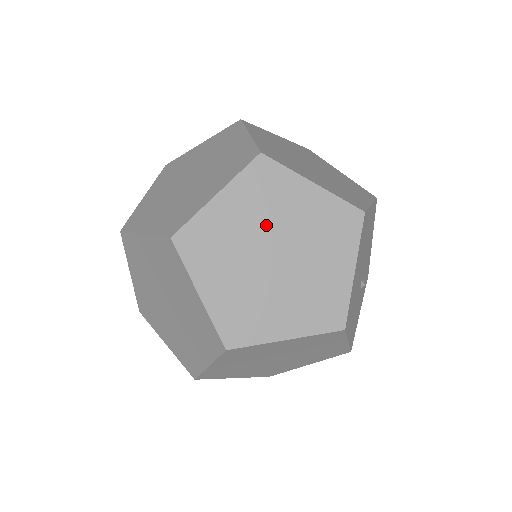
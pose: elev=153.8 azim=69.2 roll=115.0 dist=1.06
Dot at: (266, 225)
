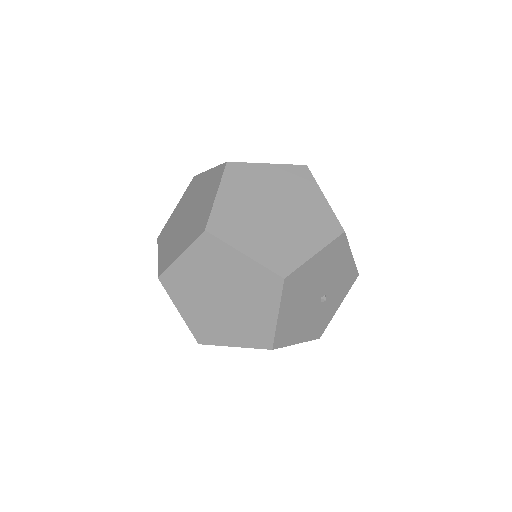
Dot at: (214, 278)
